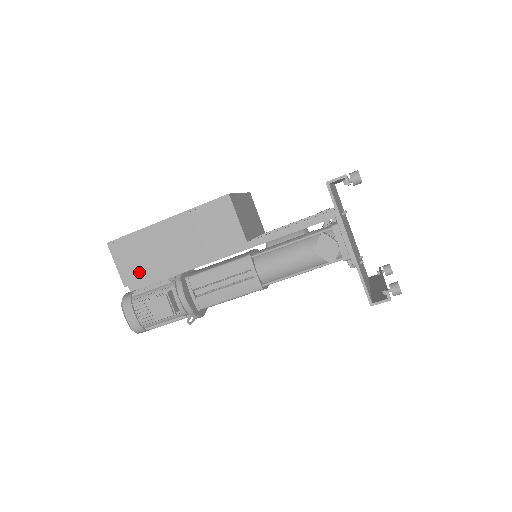
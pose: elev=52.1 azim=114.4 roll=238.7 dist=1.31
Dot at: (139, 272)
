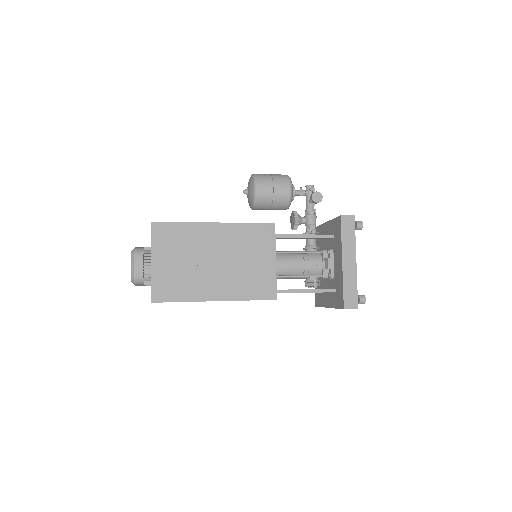
Dot at: occluded
